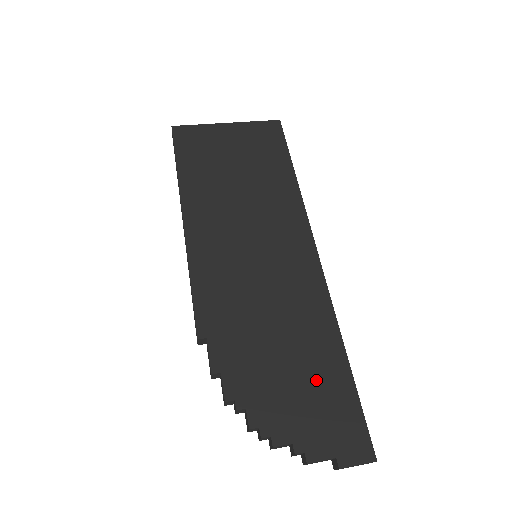
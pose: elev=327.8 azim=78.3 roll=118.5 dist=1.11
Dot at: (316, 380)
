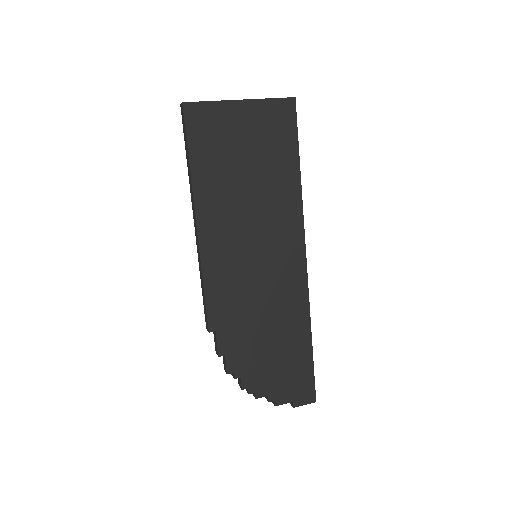
Dot at: (288, 357)
